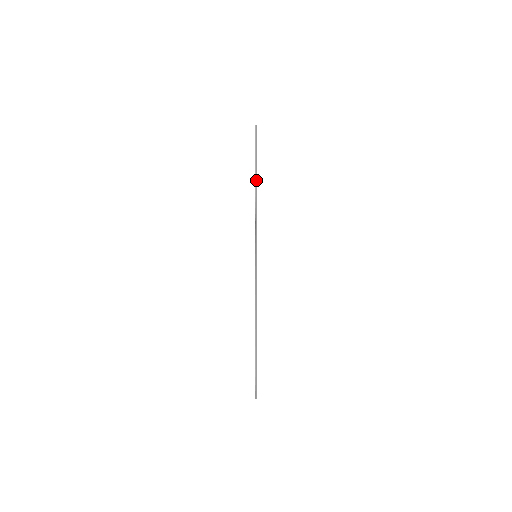
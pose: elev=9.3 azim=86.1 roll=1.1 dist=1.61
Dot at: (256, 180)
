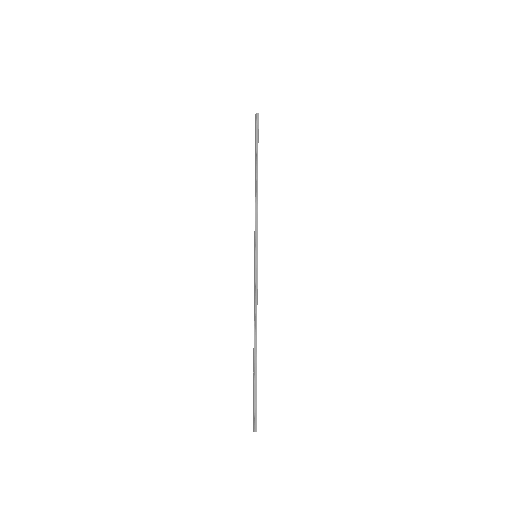
Dot at: (257, 171)
